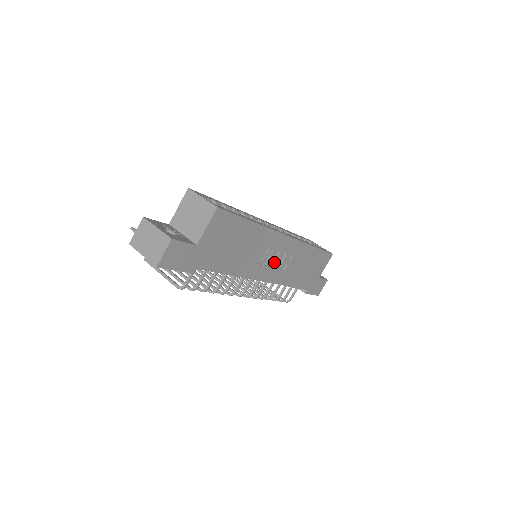
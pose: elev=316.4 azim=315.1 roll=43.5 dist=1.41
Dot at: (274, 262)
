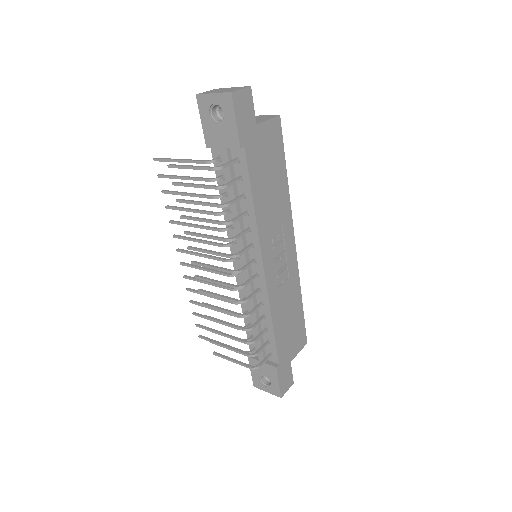
Dot at: (278, 259)
